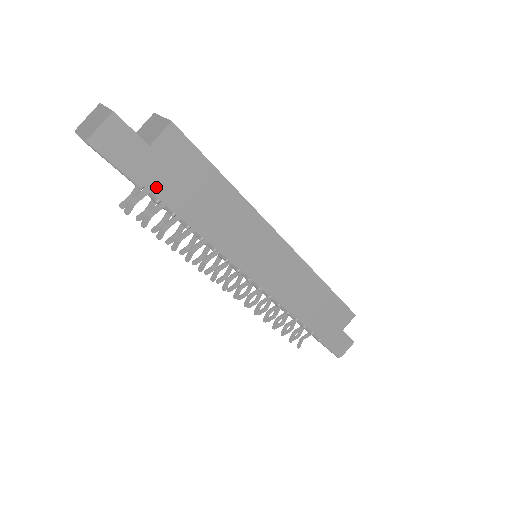
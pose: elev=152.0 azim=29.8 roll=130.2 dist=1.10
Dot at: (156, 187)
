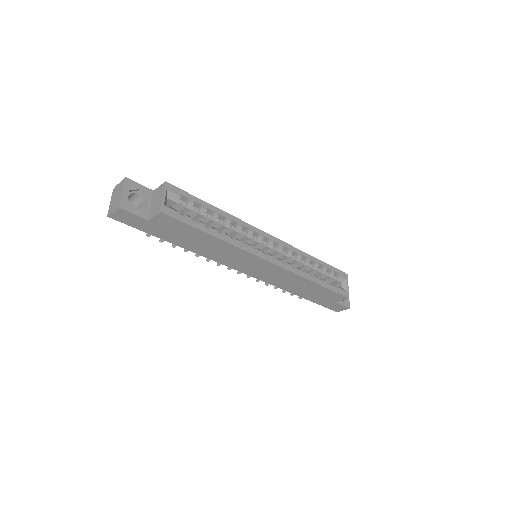
Dot at: (159, 235)
